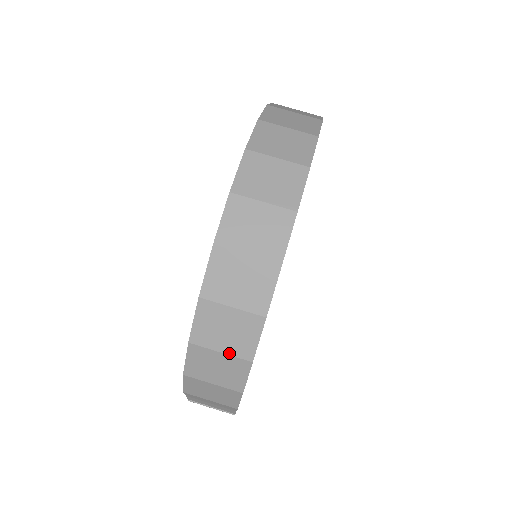
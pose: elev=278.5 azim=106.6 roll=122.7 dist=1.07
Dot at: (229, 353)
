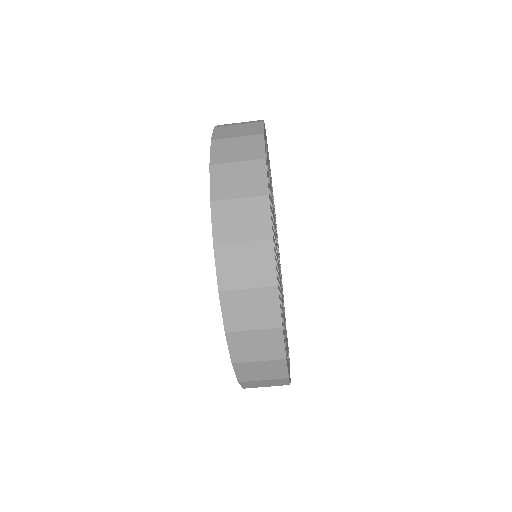
Dot at: (270, 379)
